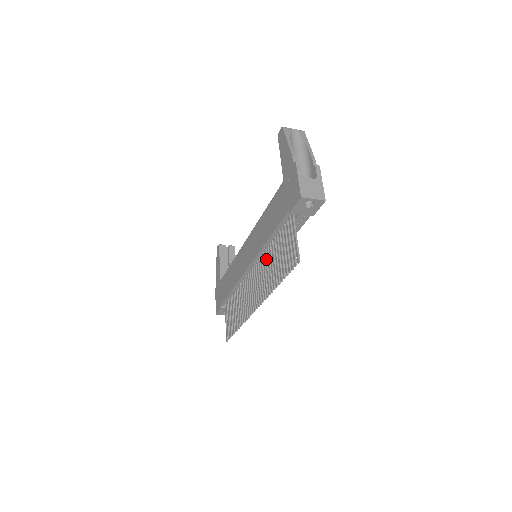
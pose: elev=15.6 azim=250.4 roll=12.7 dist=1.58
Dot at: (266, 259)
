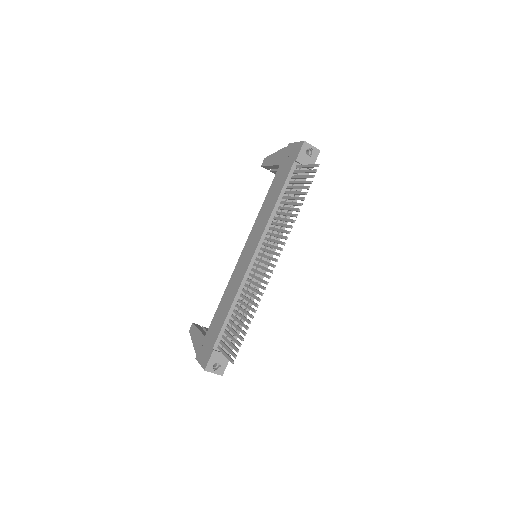
Dot at: (276, 222)
